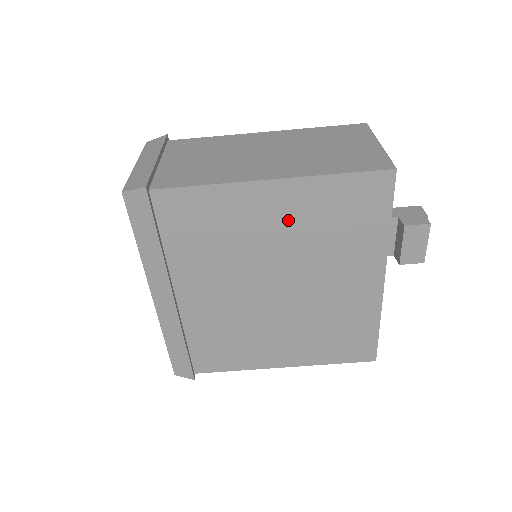
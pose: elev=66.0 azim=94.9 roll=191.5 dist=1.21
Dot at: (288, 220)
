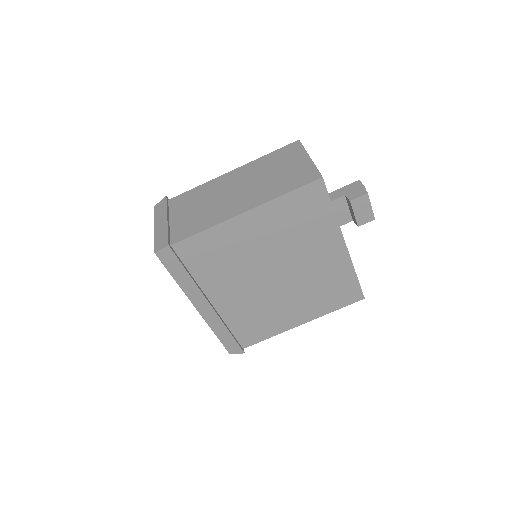
Dot at: (266, 232)
